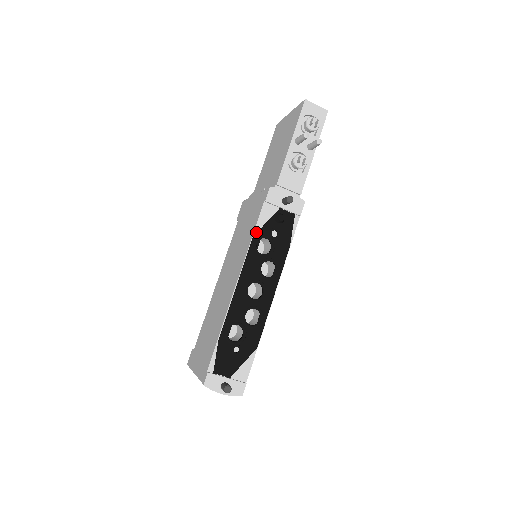
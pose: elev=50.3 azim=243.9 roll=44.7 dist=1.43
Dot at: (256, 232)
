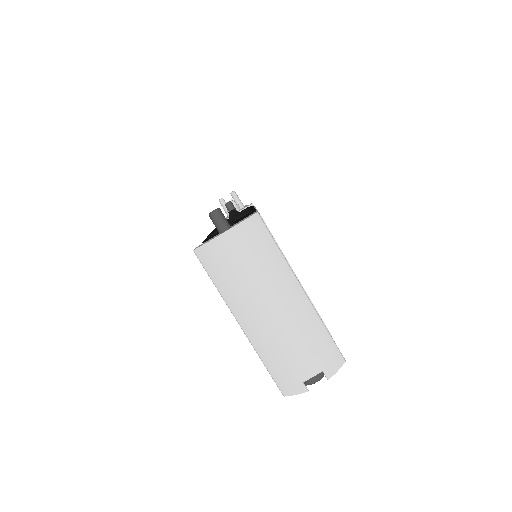
Dot at: occluded
